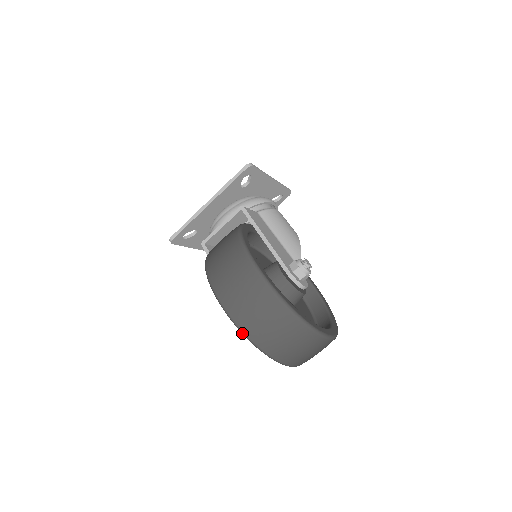
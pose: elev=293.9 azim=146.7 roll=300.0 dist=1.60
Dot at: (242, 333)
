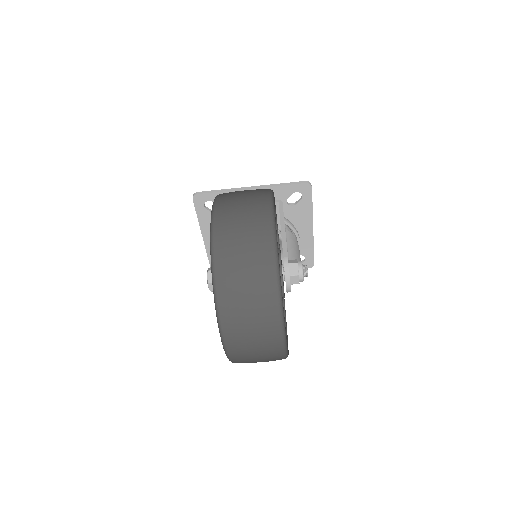
Dot at: (211, 244)
